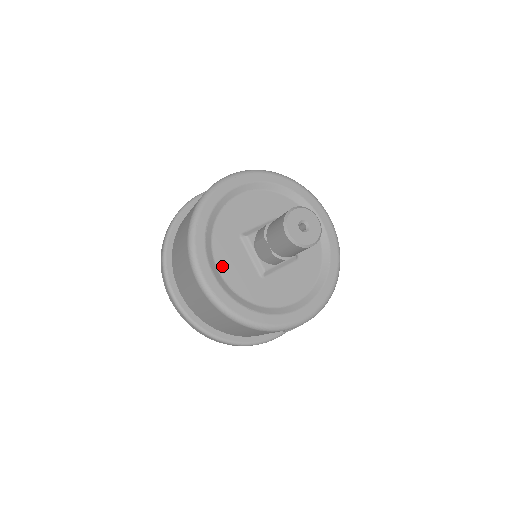
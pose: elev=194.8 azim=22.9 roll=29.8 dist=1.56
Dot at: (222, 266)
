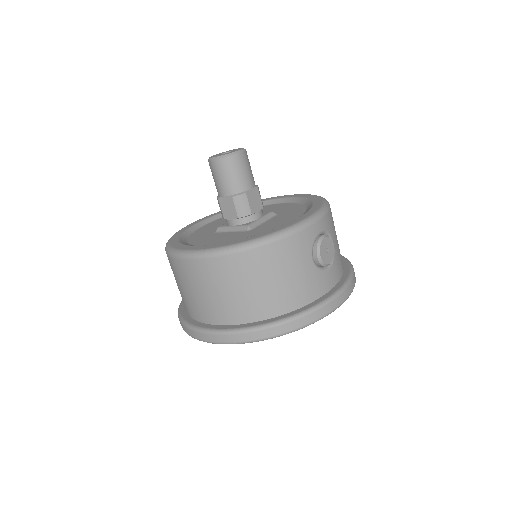
Dot at: (206, 244)
